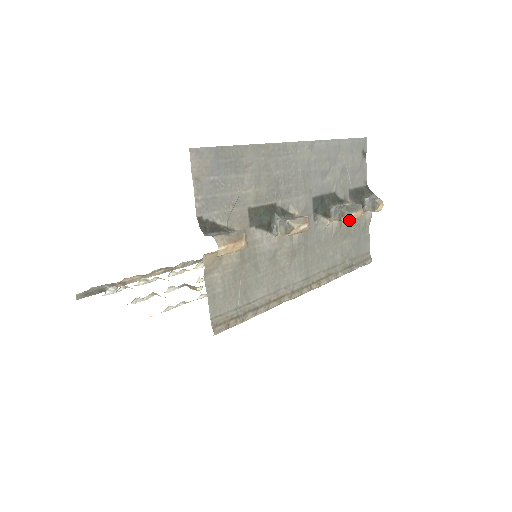
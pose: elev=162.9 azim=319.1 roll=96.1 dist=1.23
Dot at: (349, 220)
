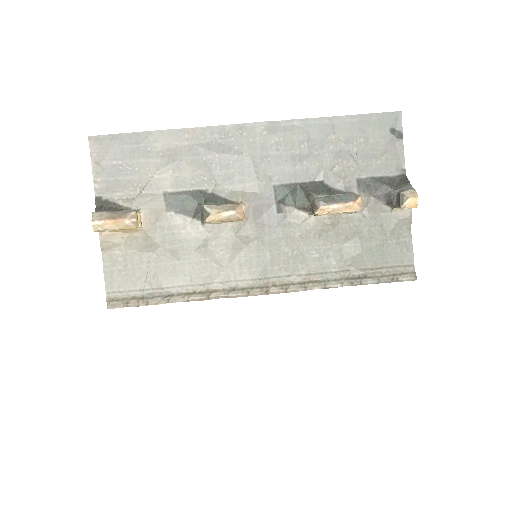
Dot at: (357, 217)
